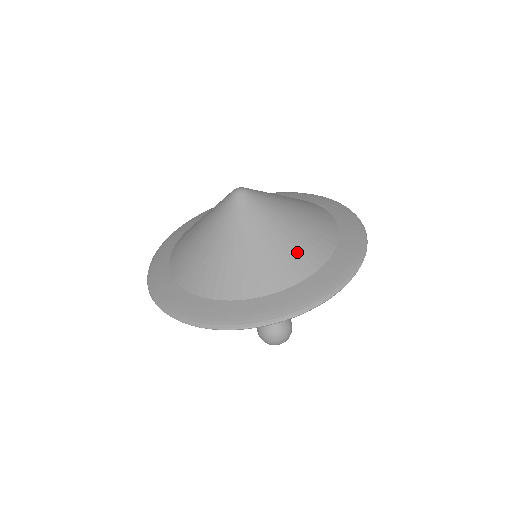
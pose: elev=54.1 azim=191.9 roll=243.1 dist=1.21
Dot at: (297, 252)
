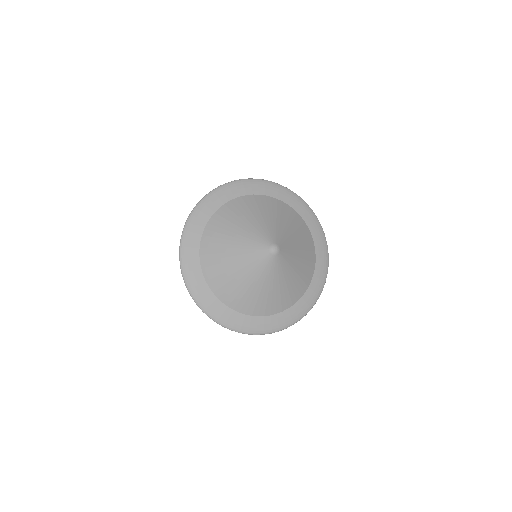
Dot at: (284, 297)
